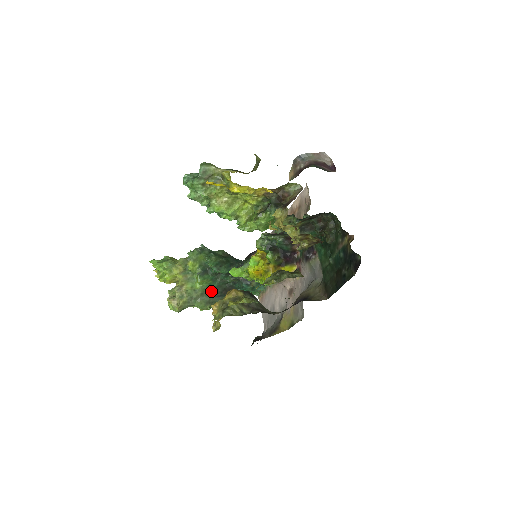
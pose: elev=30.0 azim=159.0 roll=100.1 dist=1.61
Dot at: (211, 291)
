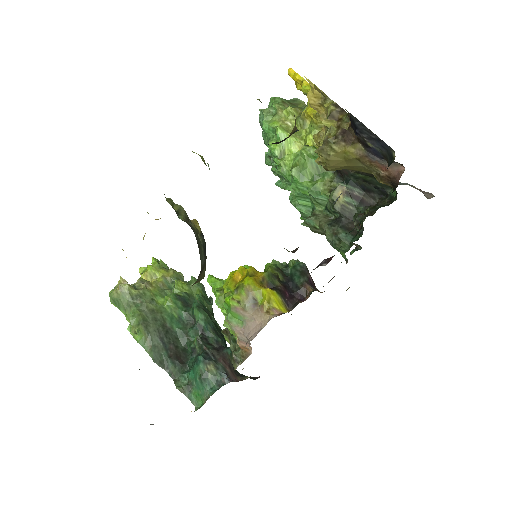
Dot at: (164, 324)
